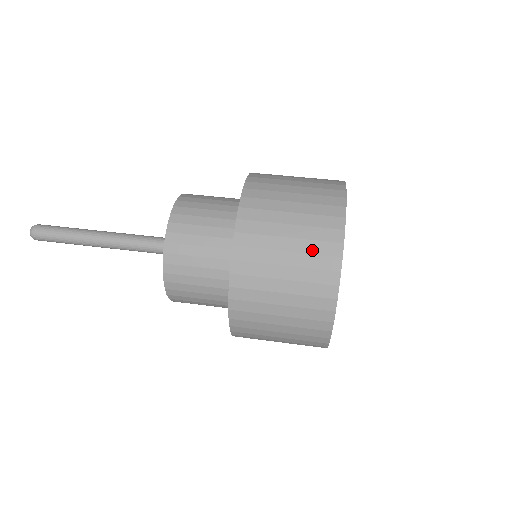
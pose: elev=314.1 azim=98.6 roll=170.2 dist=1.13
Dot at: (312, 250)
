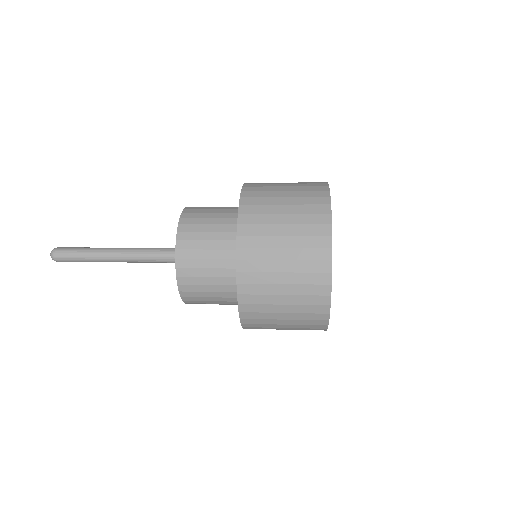
Dot at: (305, 257)
